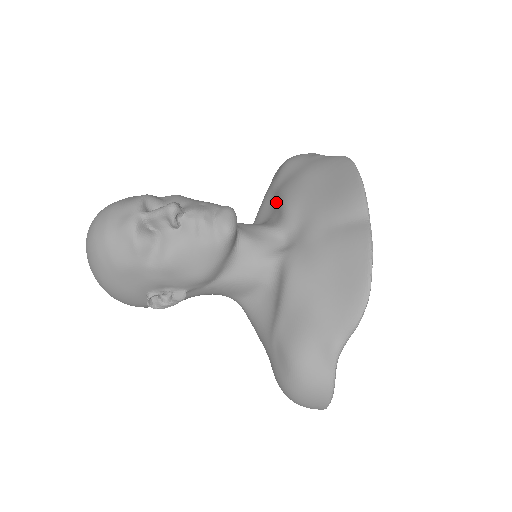
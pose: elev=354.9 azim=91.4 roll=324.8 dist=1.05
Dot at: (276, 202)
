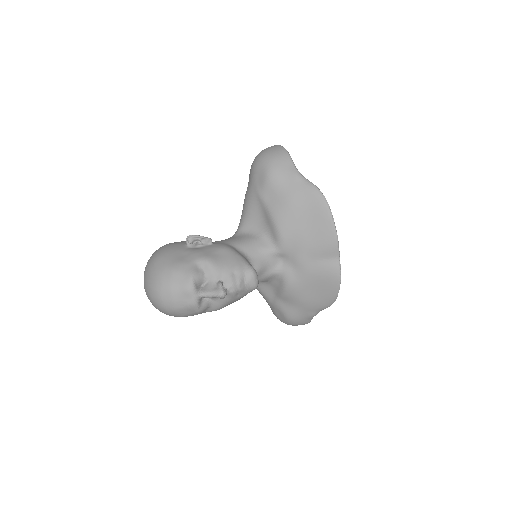
Dot at: (267, 219)
